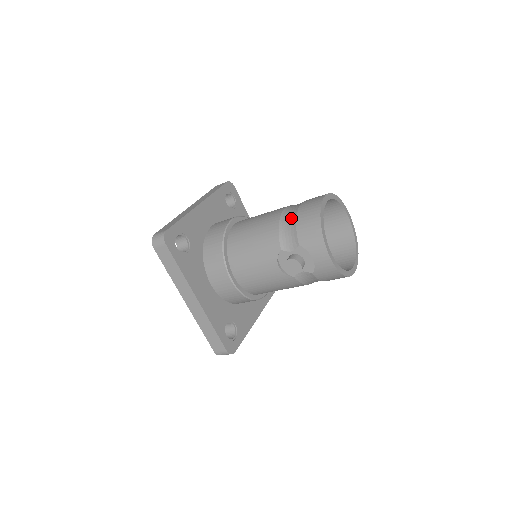
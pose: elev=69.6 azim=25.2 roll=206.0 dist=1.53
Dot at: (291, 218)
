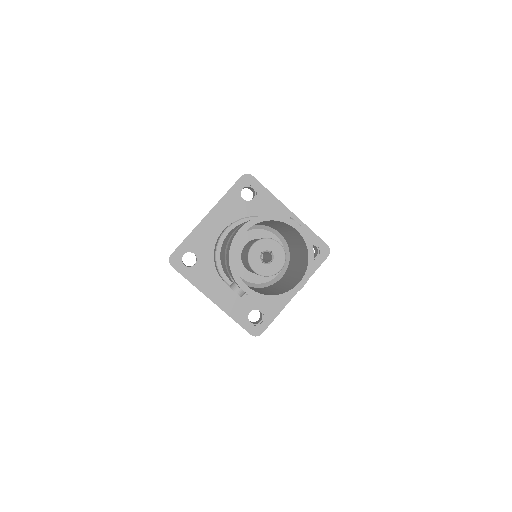
Dot at: occluded
